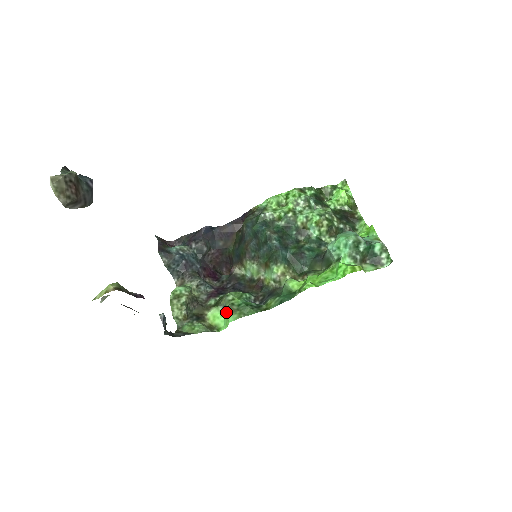
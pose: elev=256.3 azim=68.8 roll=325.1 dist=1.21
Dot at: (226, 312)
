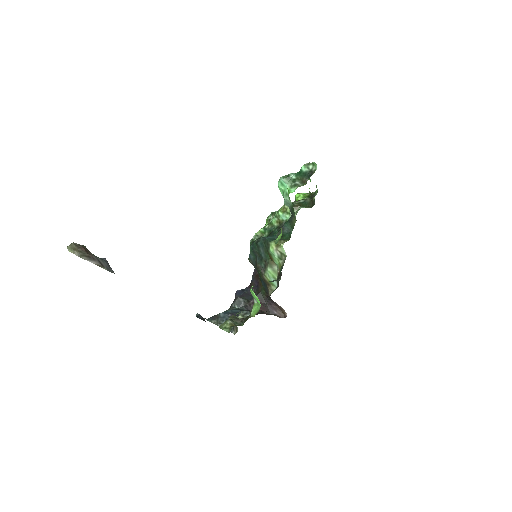
Dot at: occluded
